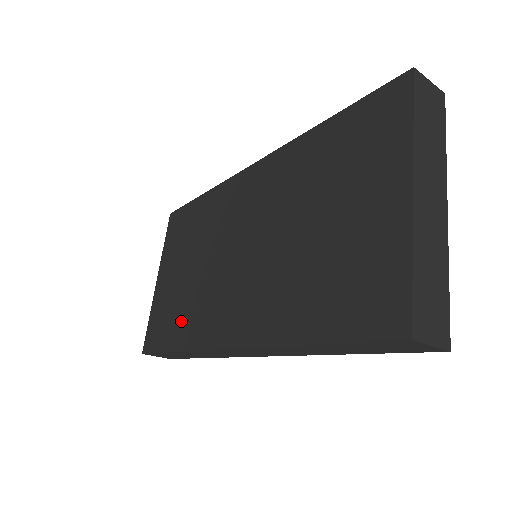
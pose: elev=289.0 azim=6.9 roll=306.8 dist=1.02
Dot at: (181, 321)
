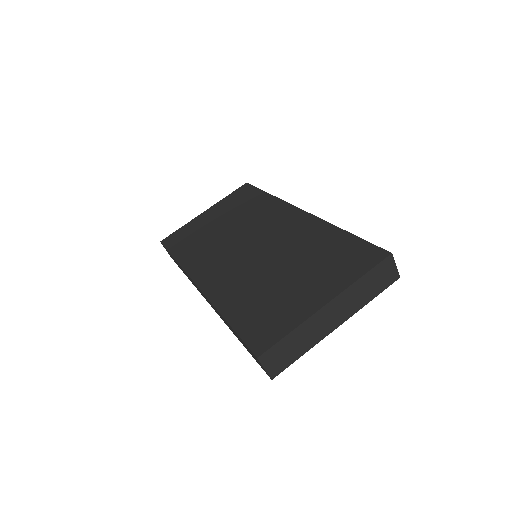
Dot at: (193, 248)
